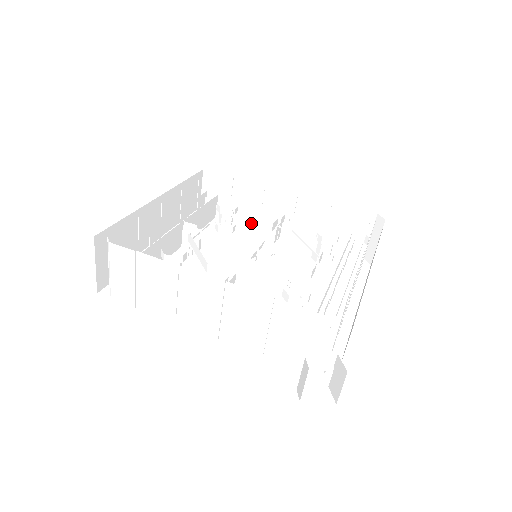
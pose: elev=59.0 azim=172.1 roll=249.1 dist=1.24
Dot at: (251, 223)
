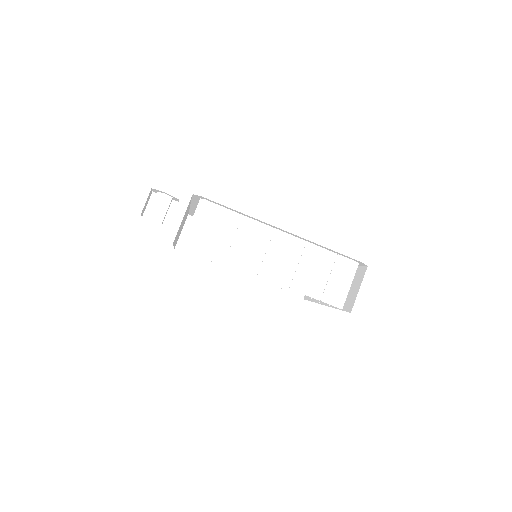
Dot at: occluded
